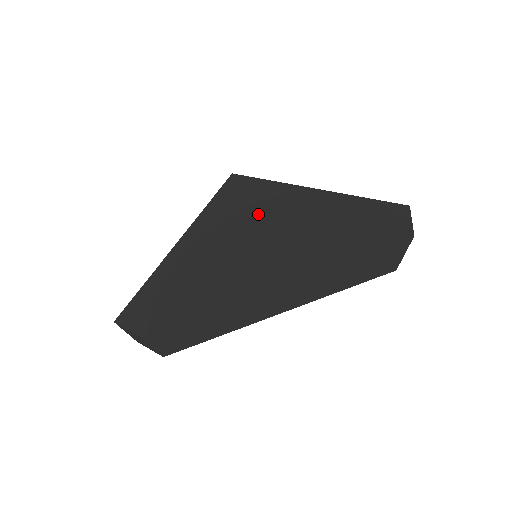
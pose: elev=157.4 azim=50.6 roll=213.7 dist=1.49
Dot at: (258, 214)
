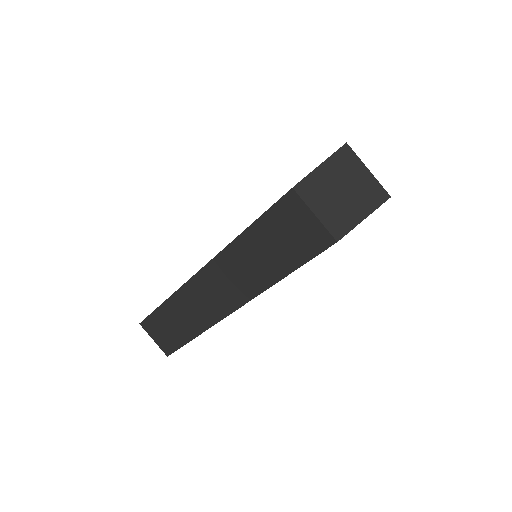
Dot at: occluded
